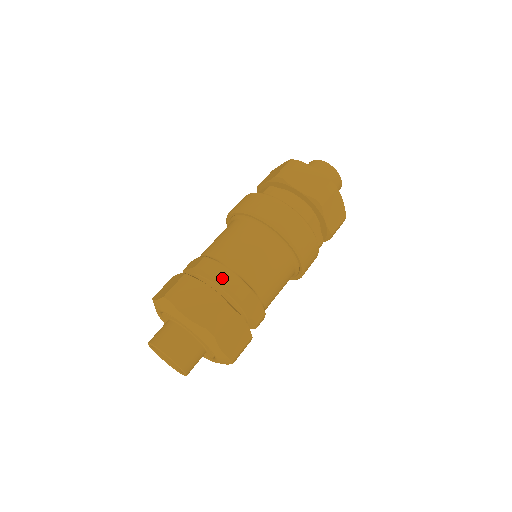
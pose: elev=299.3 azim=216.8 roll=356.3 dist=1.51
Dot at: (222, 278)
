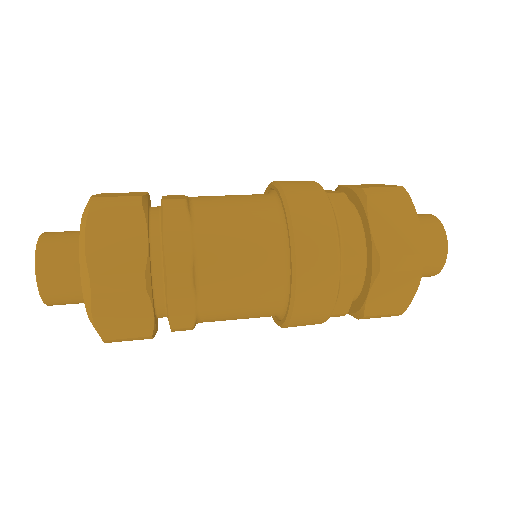
Dot at: (173, 239)
